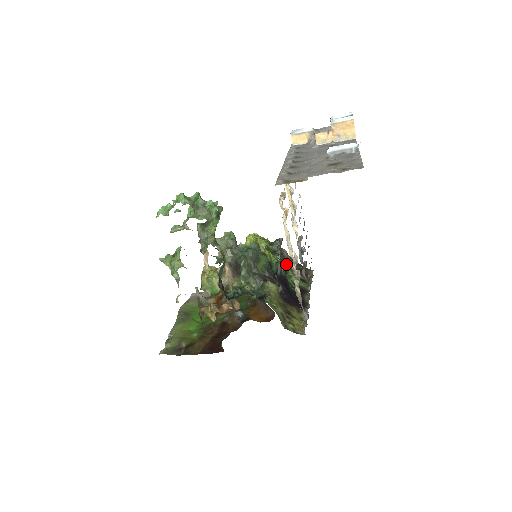
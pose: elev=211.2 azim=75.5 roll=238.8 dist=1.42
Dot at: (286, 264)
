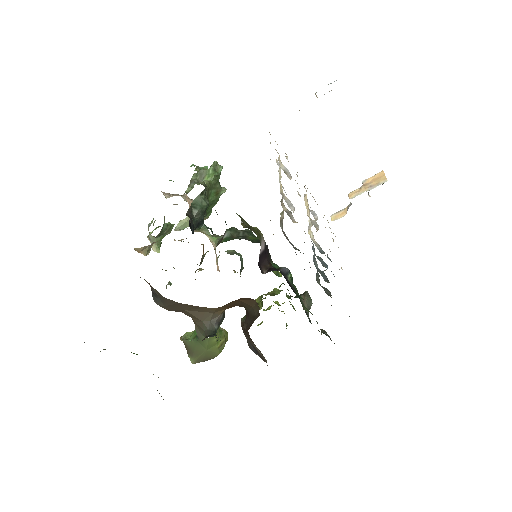
Dot at: occluded
